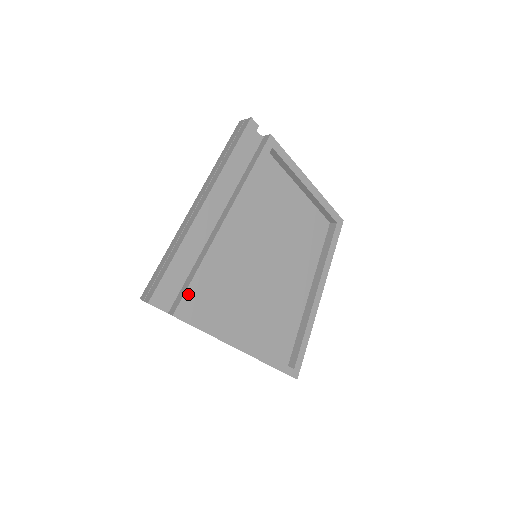
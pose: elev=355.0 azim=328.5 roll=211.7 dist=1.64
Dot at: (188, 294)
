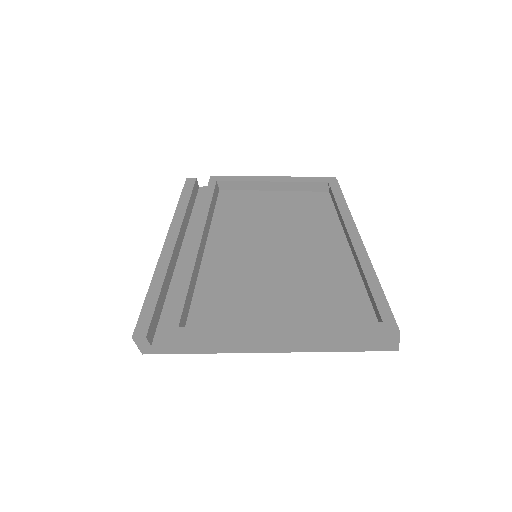
Dot at: (177, 311)
